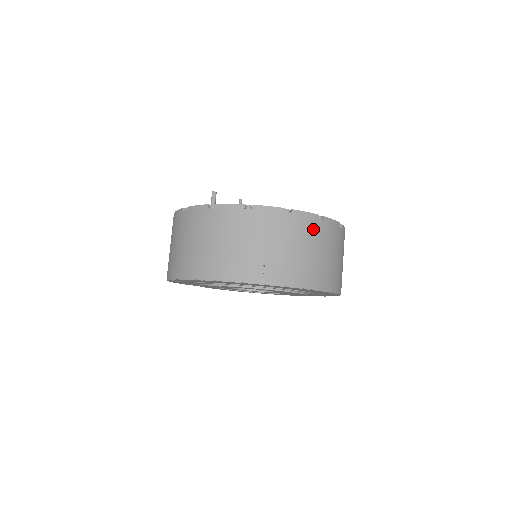
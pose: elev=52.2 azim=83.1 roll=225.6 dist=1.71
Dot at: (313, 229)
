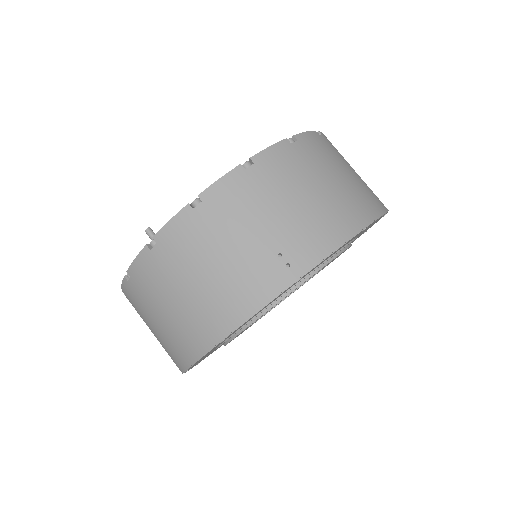
Dot at: (295, 160)
